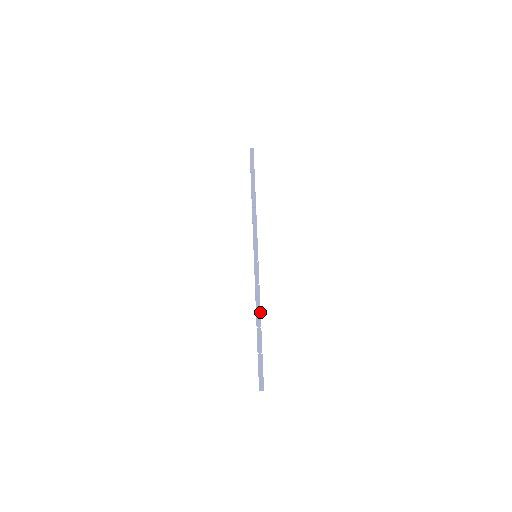
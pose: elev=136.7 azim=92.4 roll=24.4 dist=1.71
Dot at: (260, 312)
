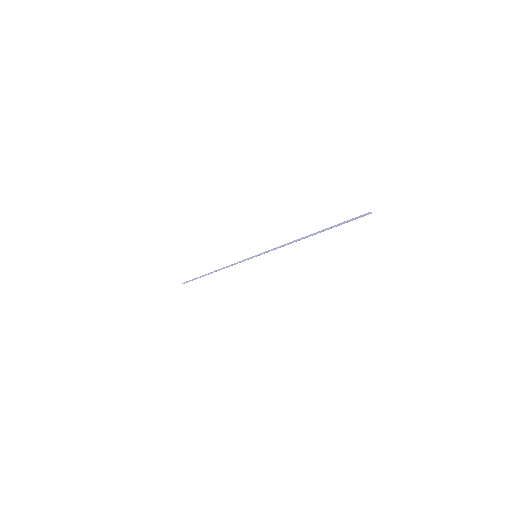
Dot at: (301, 238)
